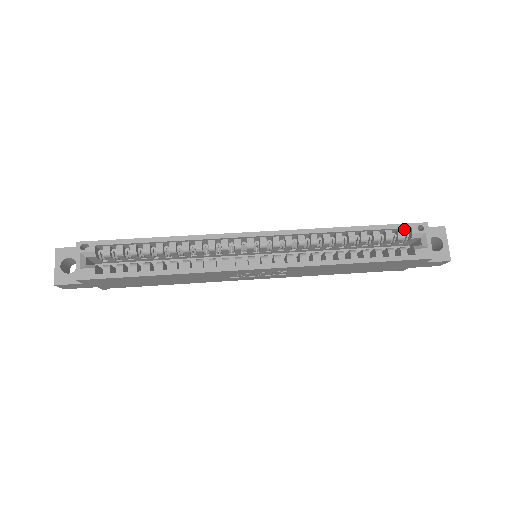
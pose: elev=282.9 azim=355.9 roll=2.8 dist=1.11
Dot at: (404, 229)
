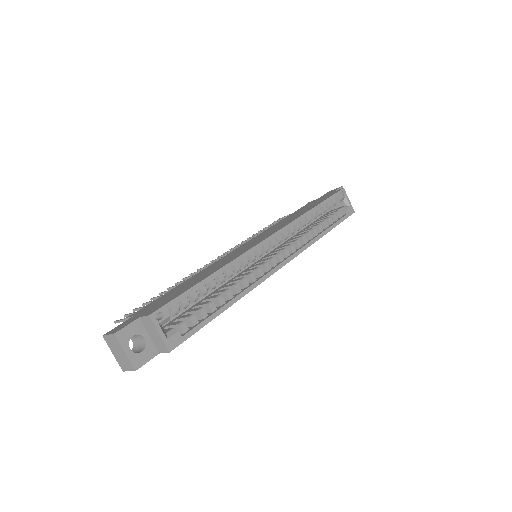
Dot at: (334, 197)
